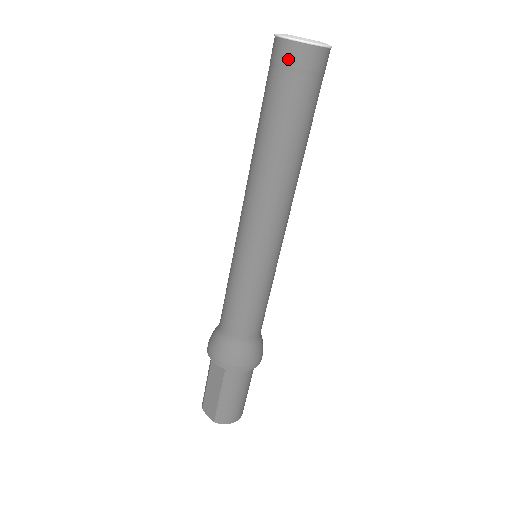
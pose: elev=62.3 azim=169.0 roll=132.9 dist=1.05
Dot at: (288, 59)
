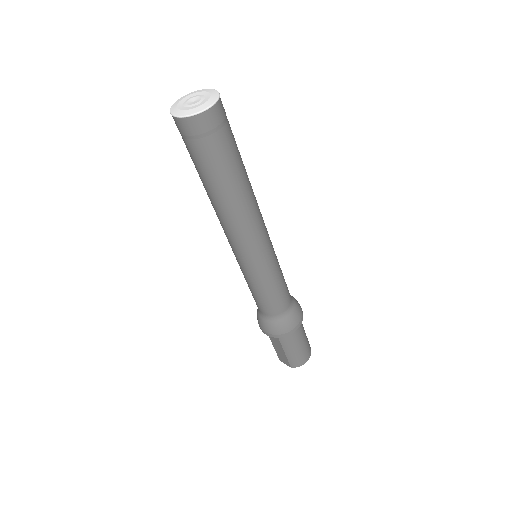
Dot at: (188, 131)
